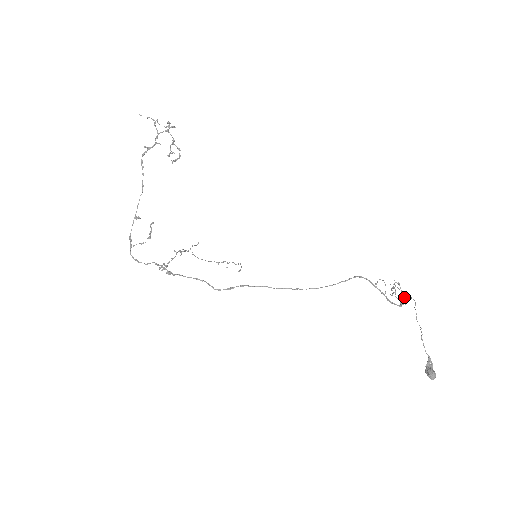
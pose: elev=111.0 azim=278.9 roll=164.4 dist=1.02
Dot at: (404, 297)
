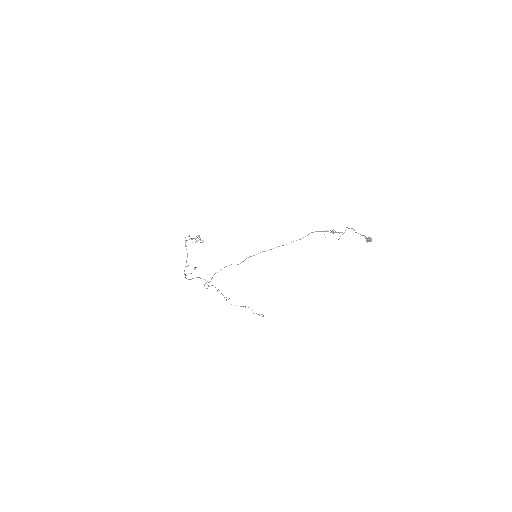
Dot at: (342, 234)
